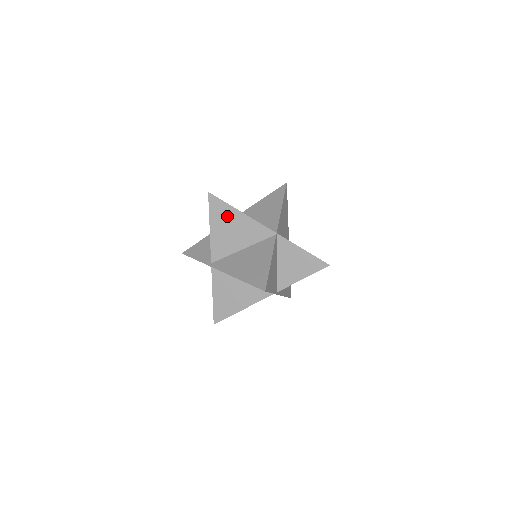
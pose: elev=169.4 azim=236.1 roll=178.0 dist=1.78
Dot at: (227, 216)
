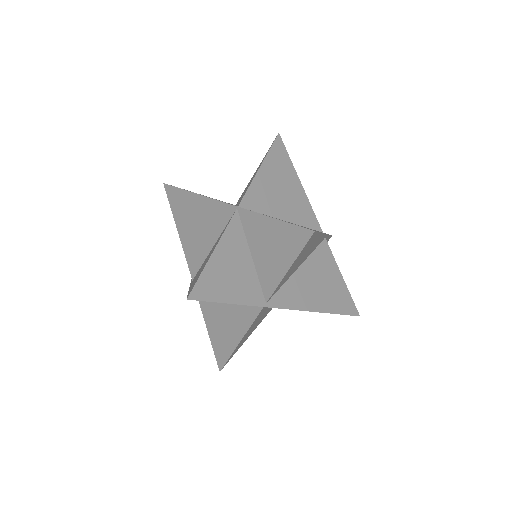
Dot at: (186, 206)
